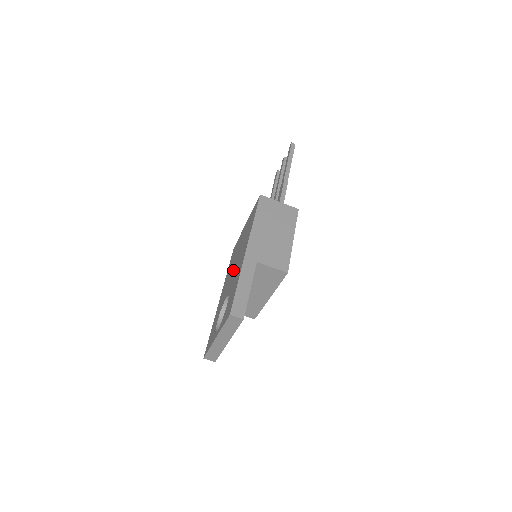
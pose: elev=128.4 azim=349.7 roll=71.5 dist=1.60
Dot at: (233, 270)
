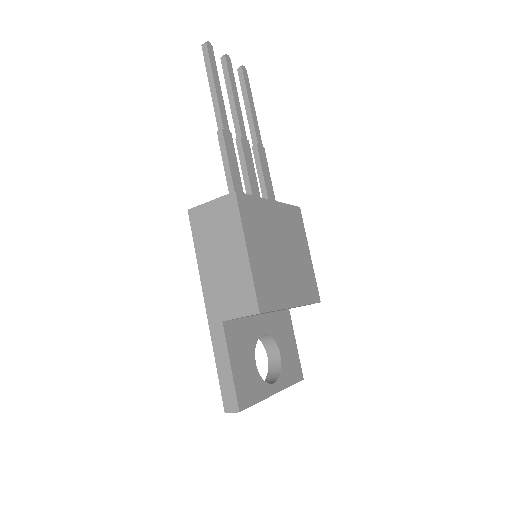
Dot at: occluded
